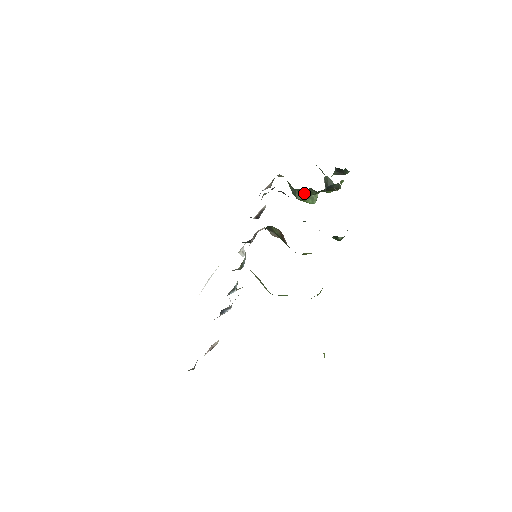
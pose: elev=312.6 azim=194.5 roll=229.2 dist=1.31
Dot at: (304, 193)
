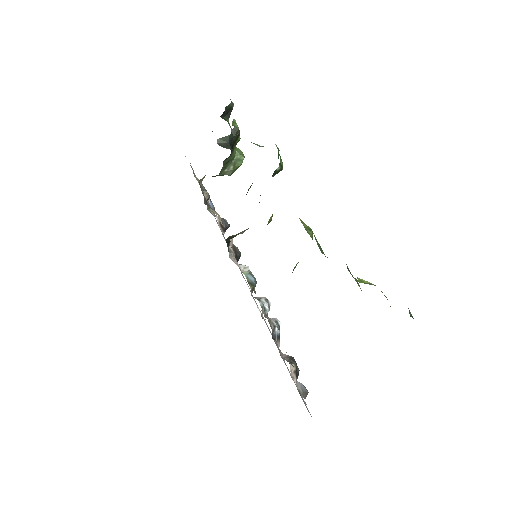
Dot at: (227, 167)
